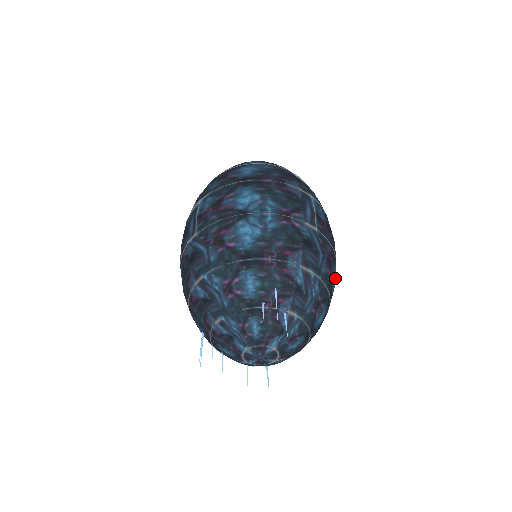
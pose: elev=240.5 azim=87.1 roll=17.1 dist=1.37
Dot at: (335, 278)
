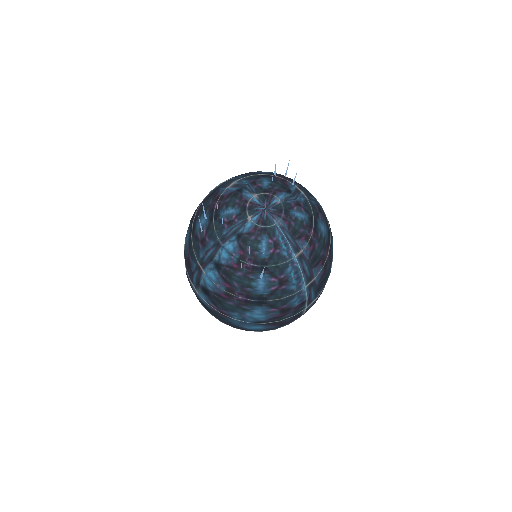
Dot at: occluded
